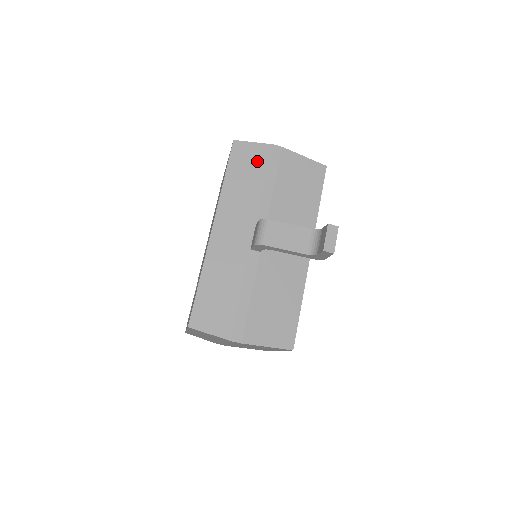
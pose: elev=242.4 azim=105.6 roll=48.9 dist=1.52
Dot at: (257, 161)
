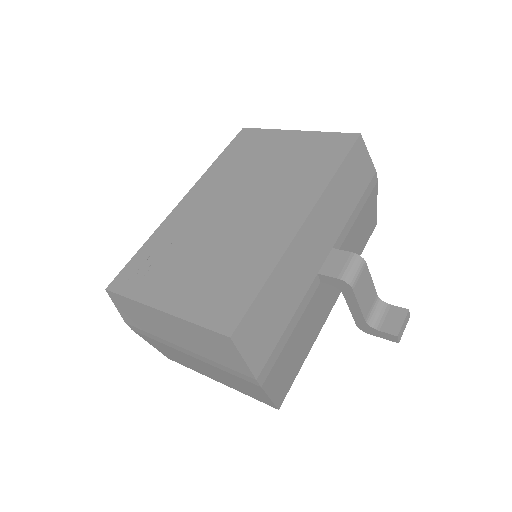
Dot at: (362, 177)
